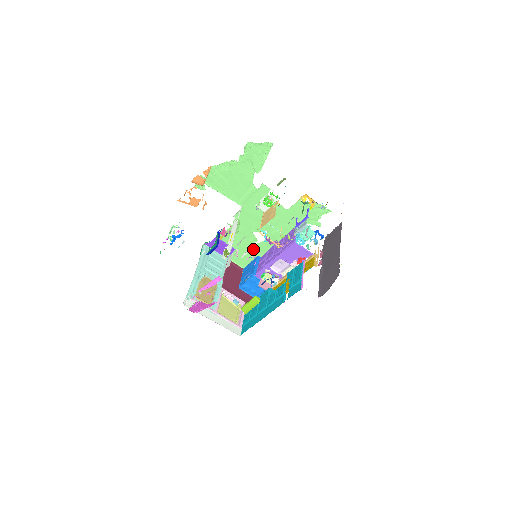
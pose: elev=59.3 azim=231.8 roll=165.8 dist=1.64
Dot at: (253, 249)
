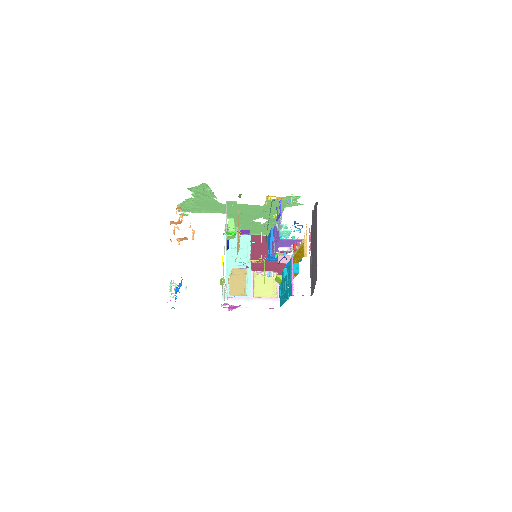
Dot at: (263, 227)
